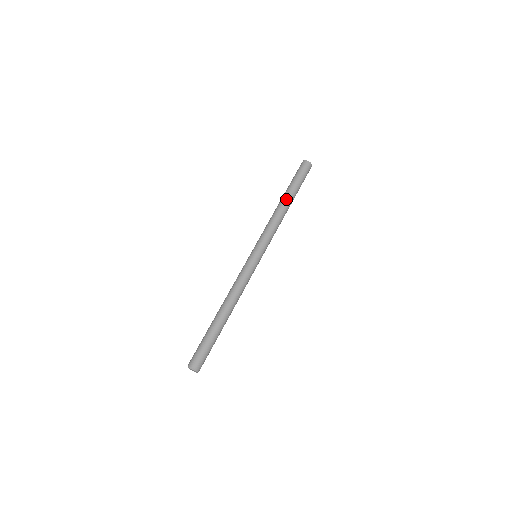
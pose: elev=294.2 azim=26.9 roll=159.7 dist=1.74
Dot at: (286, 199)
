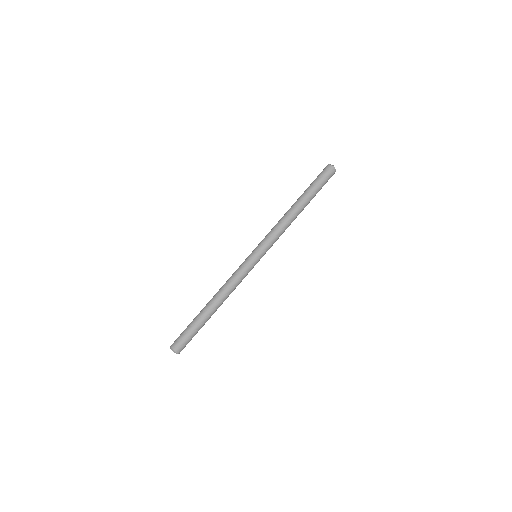
Dot at: (301, 205)
